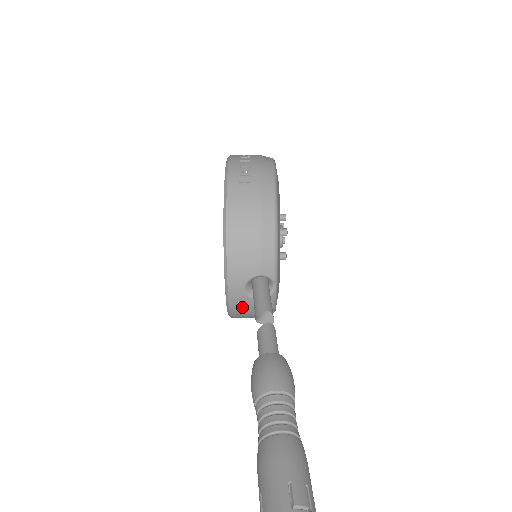
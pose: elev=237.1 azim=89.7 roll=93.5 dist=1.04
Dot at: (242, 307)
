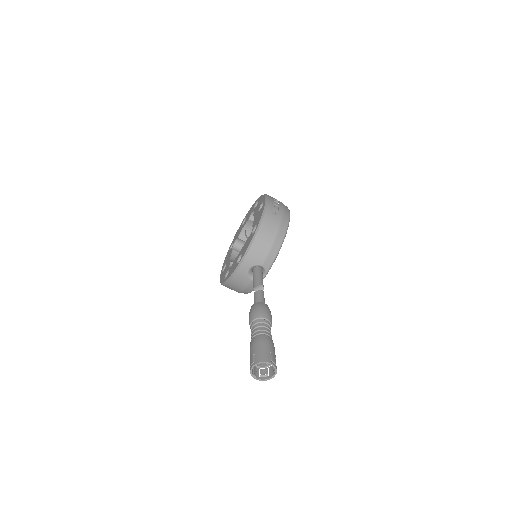
Dot at: (240, 280)
